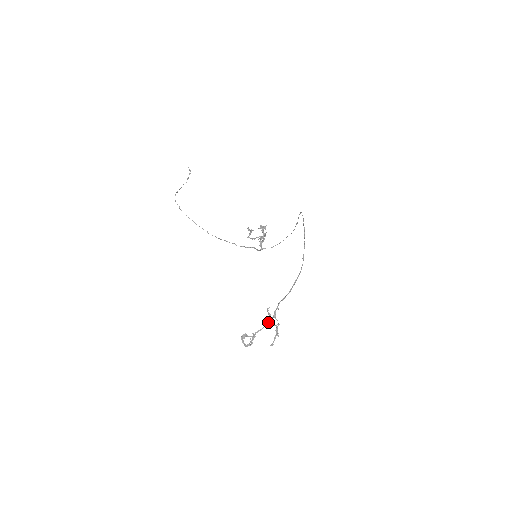
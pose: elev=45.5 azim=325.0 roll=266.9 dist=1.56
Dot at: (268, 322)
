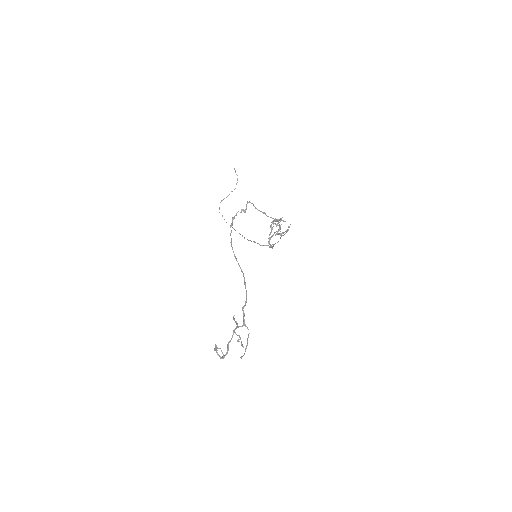
Dot at: (234, 332)
